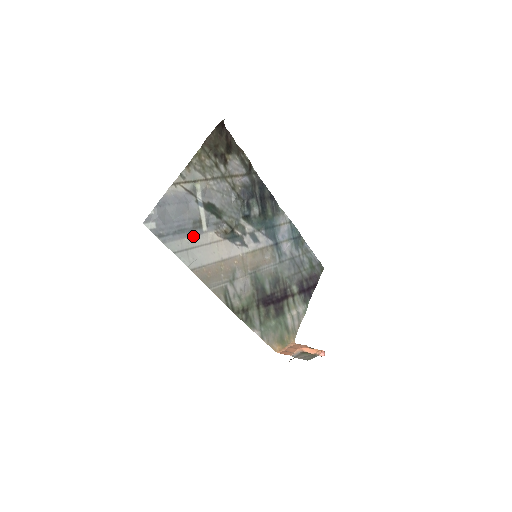
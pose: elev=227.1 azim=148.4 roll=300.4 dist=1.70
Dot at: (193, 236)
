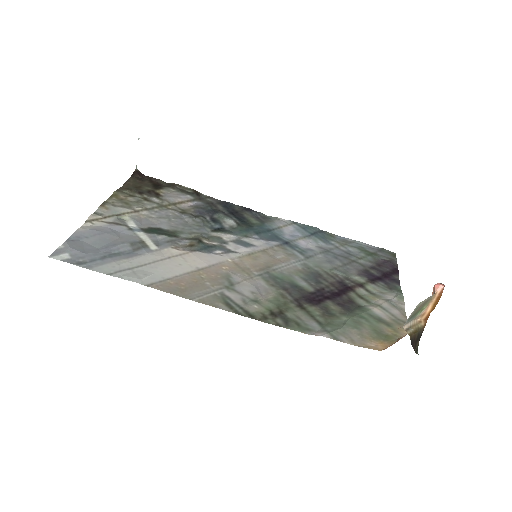
Dot at: (137, 256)
